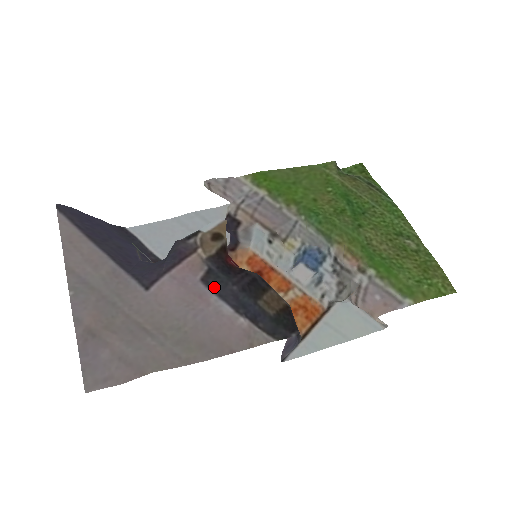
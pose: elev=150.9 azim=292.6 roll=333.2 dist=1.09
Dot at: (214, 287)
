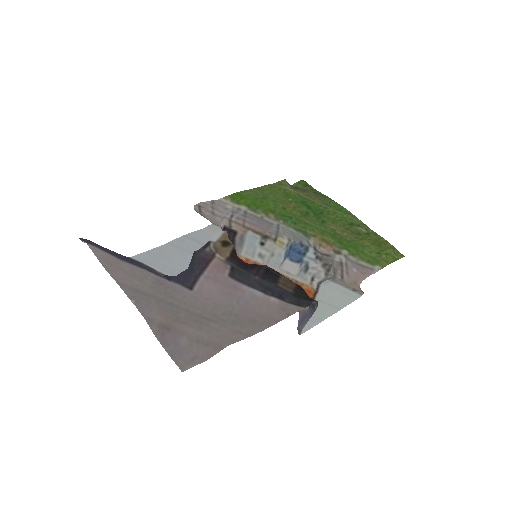
Dot at: (241, 280)
